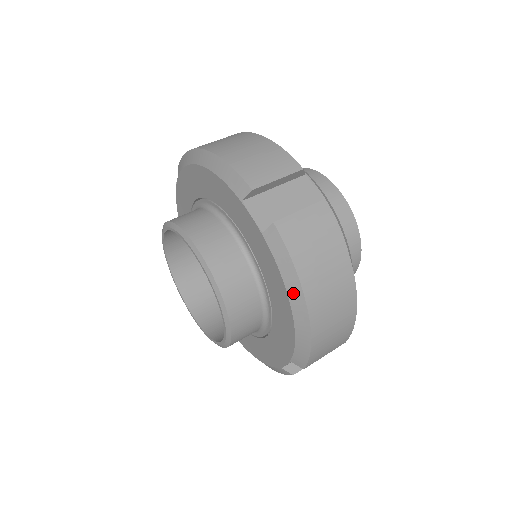
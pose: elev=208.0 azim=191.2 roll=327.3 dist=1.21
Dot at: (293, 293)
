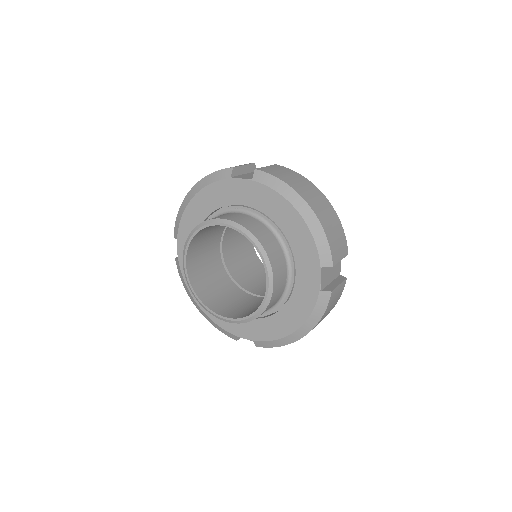
Dot at: (307, 326)
